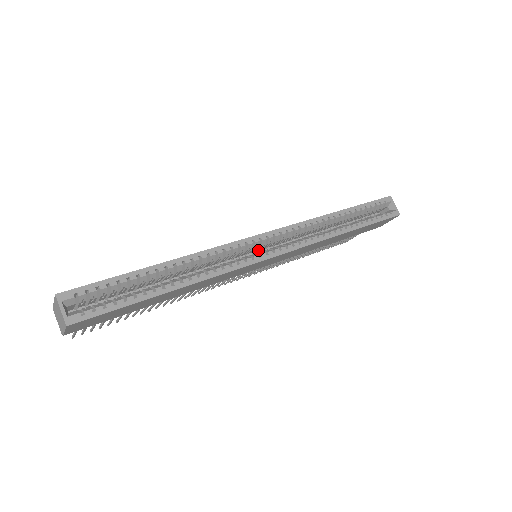
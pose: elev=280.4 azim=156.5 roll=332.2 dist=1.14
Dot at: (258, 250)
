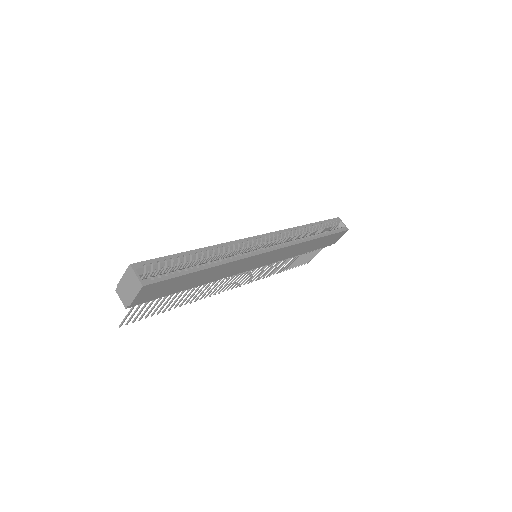
Dot at: occluded
